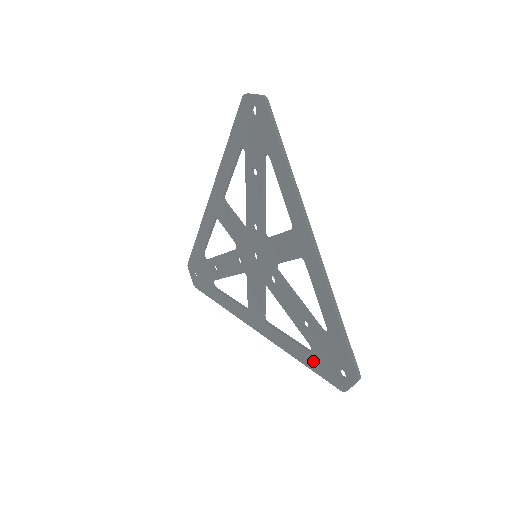
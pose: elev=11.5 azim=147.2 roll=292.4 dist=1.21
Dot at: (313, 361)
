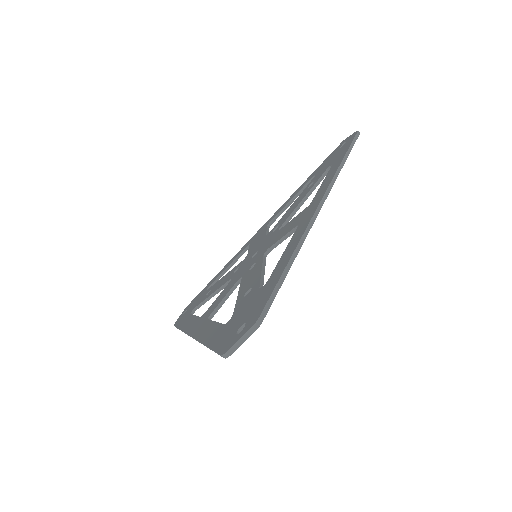
Dot at: (220, 333)
